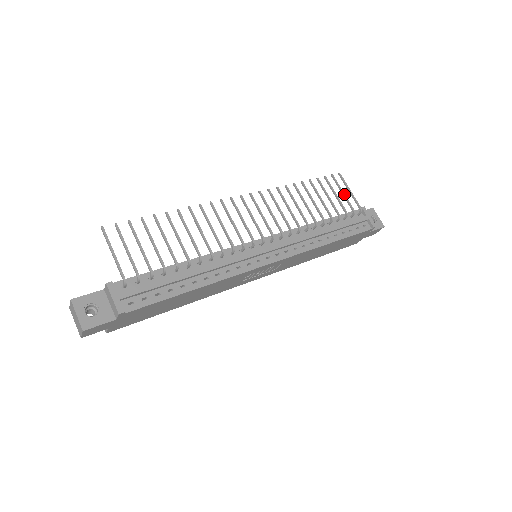
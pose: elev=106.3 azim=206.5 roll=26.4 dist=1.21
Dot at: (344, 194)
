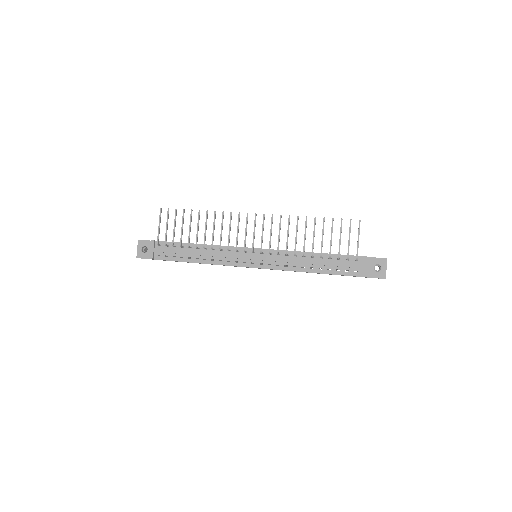
Dot at: (349, 240)
